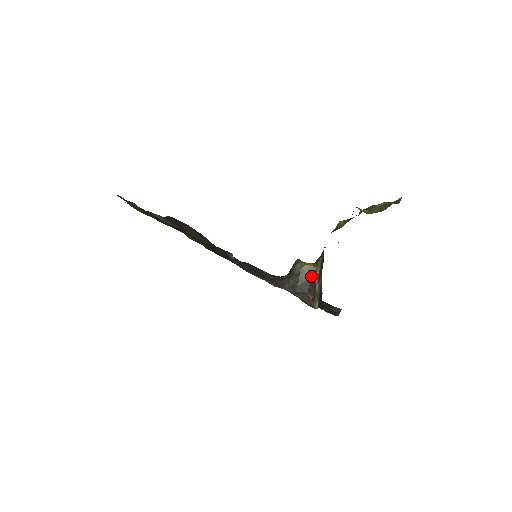
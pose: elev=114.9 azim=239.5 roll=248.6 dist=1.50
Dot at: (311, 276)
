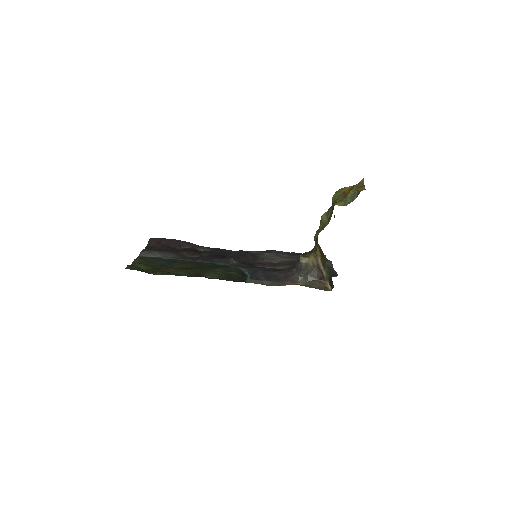
Dot at: (316, 265)
